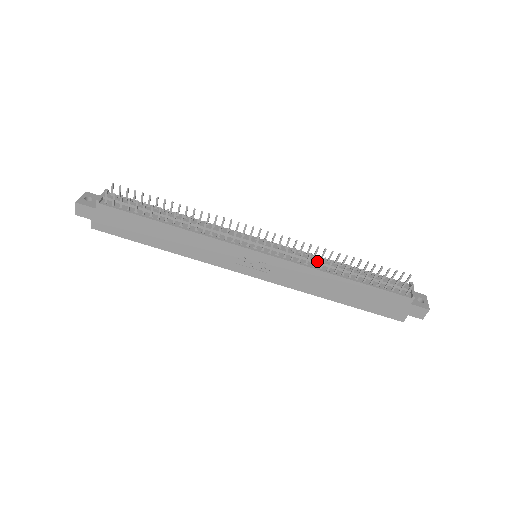
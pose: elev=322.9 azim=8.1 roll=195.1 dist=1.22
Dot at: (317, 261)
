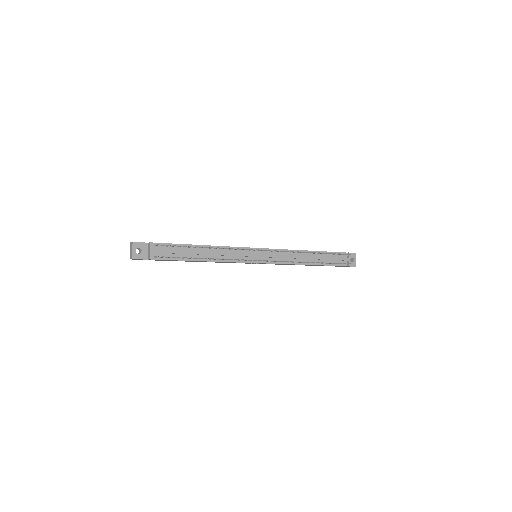
Dot at: (296, 258)
